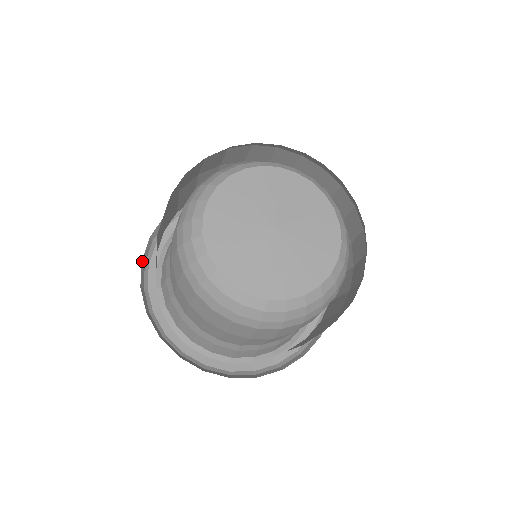
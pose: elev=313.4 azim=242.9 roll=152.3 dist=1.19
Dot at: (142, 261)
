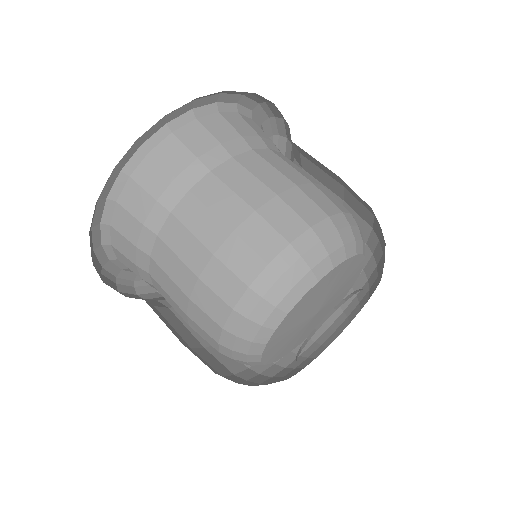
Dot at: occluded
